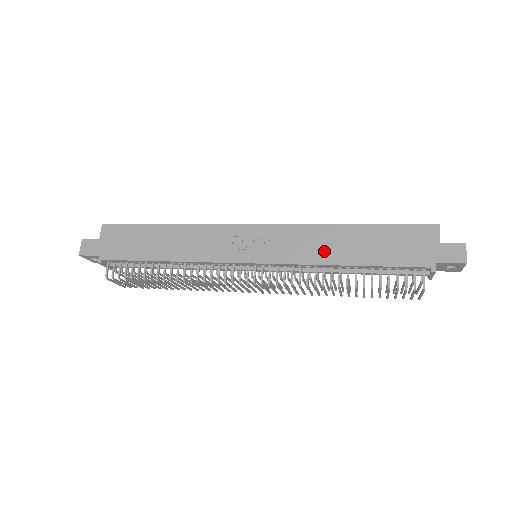
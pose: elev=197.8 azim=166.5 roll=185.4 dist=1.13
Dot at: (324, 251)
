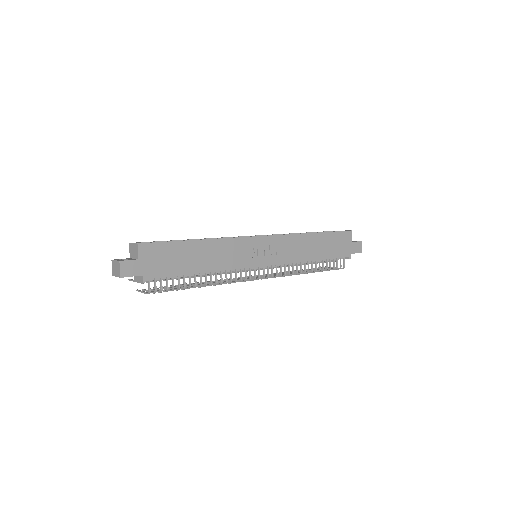
Dot at: (303, 252)
